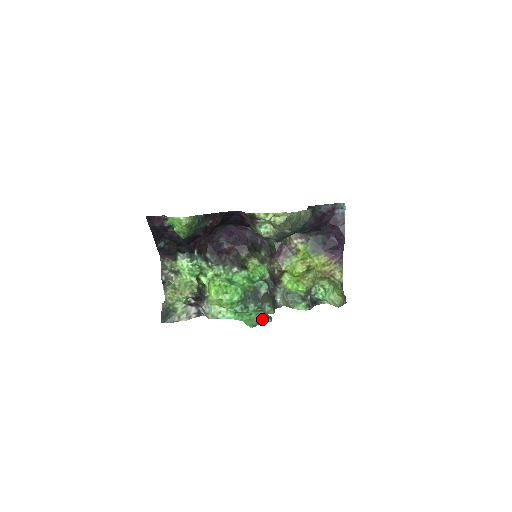
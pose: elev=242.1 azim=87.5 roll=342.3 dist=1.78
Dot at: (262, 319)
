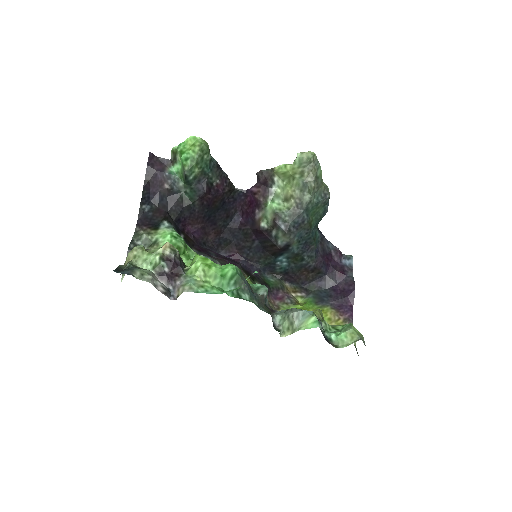
Dot at: occluded
